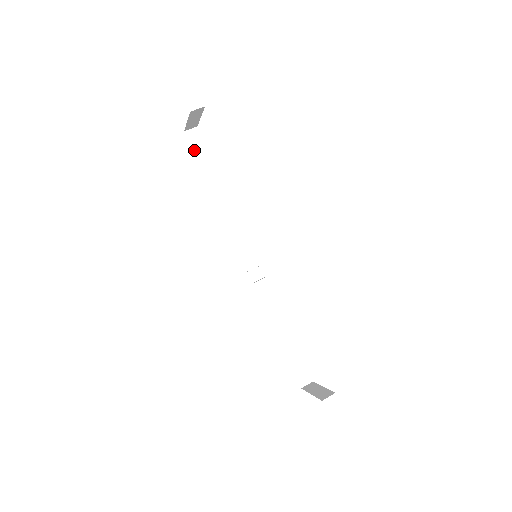
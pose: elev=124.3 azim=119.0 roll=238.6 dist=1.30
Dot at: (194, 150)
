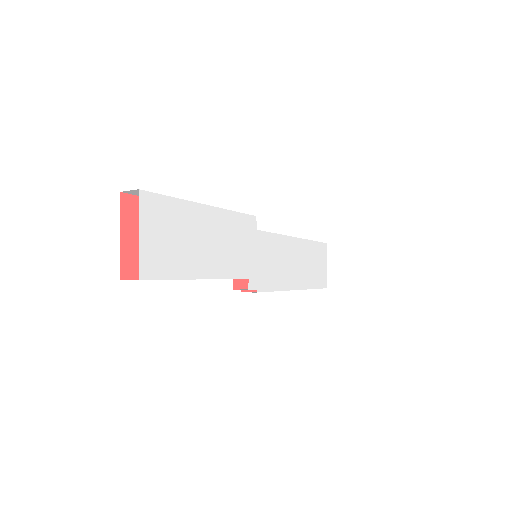
Dot at: occluded
